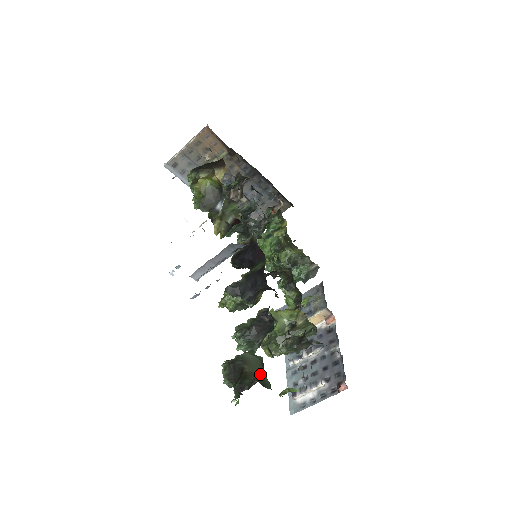
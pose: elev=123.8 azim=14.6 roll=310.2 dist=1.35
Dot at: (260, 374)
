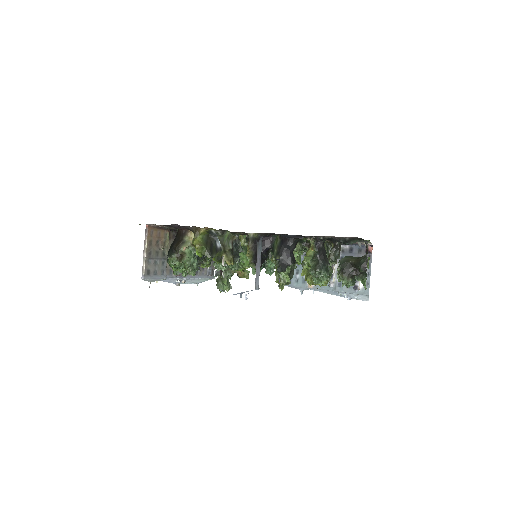
Dot at: (358, 257)
